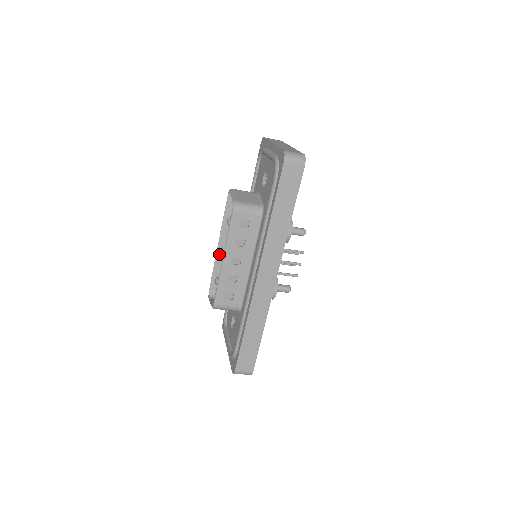
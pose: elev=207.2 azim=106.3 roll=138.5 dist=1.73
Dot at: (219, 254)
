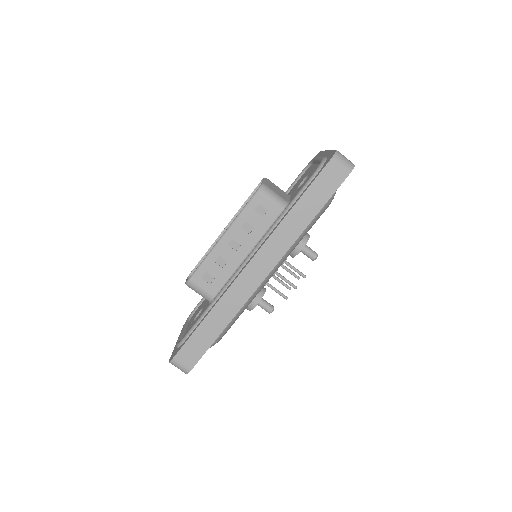
Dot at: occluded
